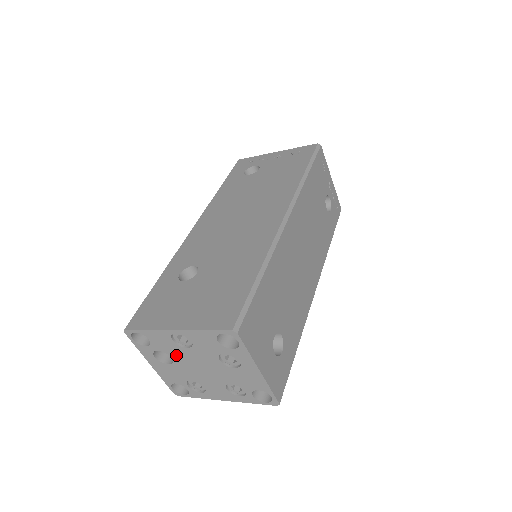
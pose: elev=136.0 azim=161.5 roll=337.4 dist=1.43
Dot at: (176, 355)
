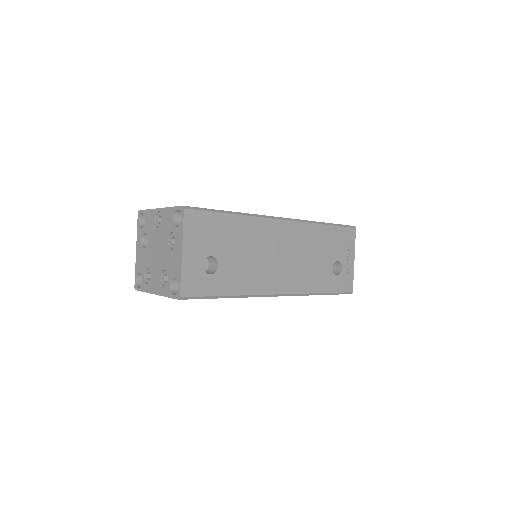
Dot at: (151, 237)
